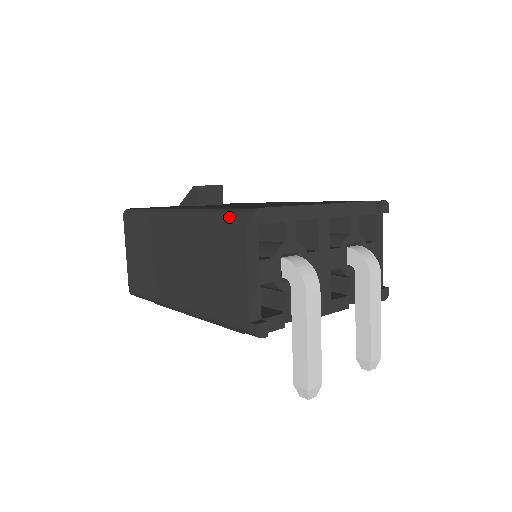
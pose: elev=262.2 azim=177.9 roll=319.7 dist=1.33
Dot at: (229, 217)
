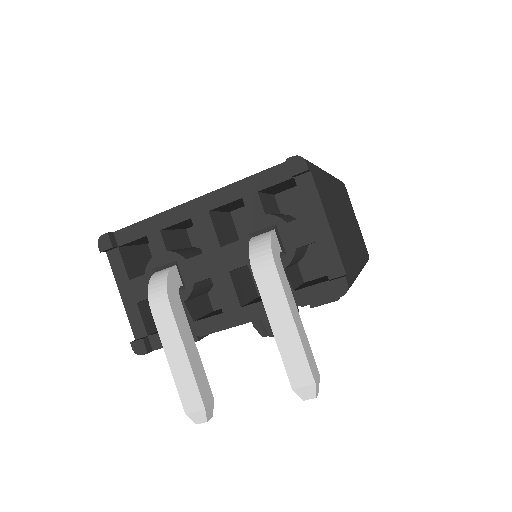
Dot at: occluded
